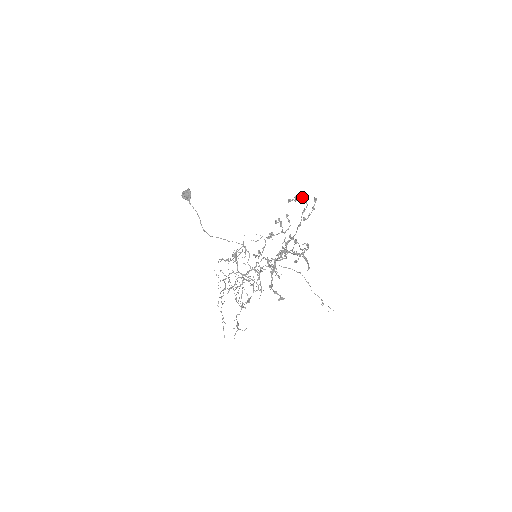
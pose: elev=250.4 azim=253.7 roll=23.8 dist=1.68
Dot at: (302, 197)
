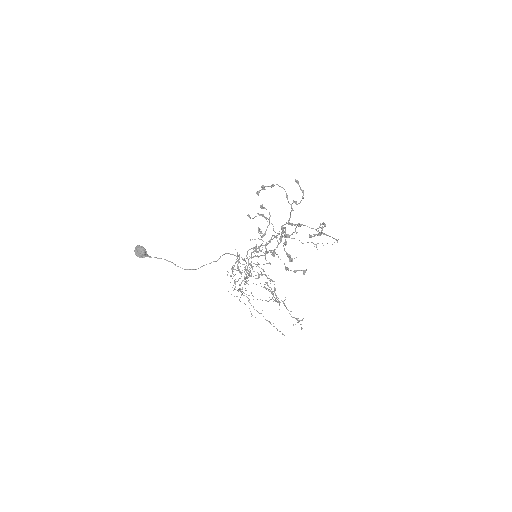
Dot at: (272, 184)
